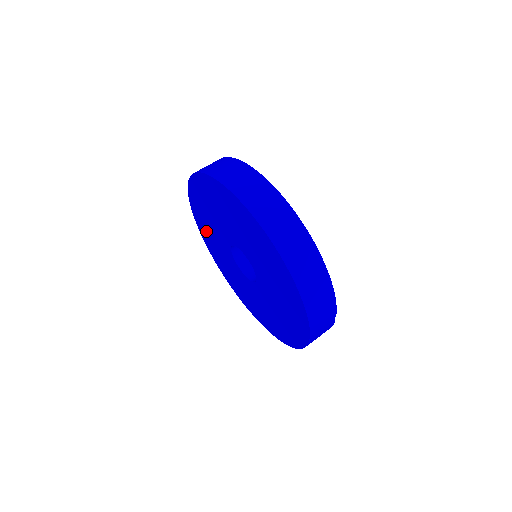
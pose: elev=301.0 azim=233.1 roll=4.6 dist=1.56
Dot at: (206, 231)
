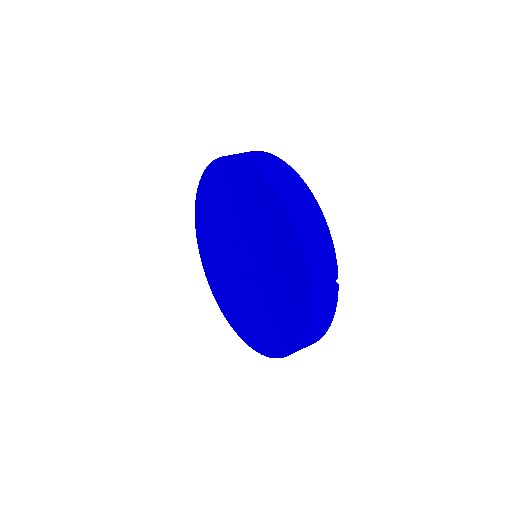
Dot at: (210, 260)
